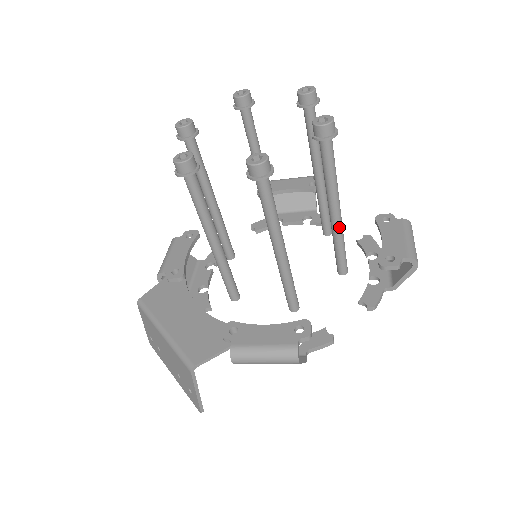
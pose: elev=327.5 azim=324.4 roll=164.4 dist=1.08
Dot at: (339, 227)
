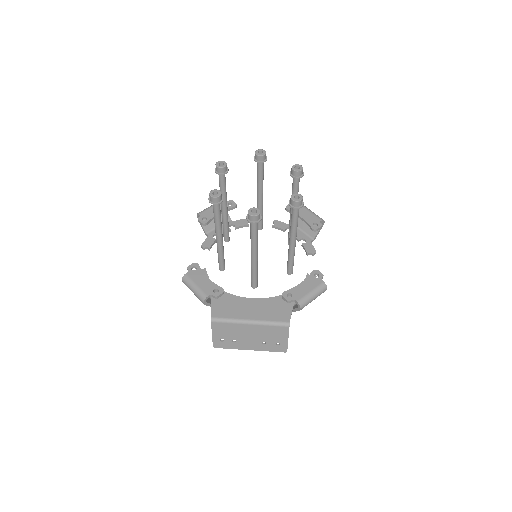
Dot at: occluded
